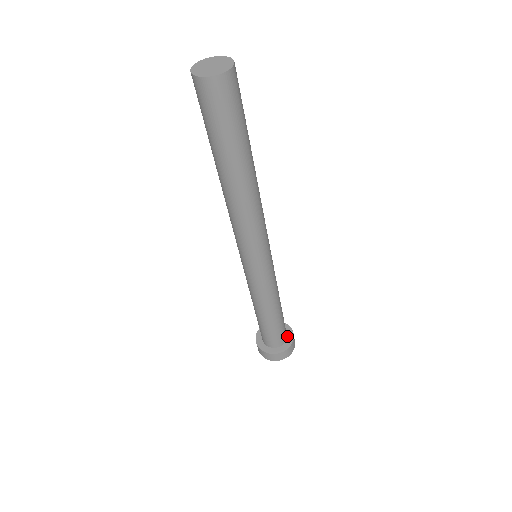
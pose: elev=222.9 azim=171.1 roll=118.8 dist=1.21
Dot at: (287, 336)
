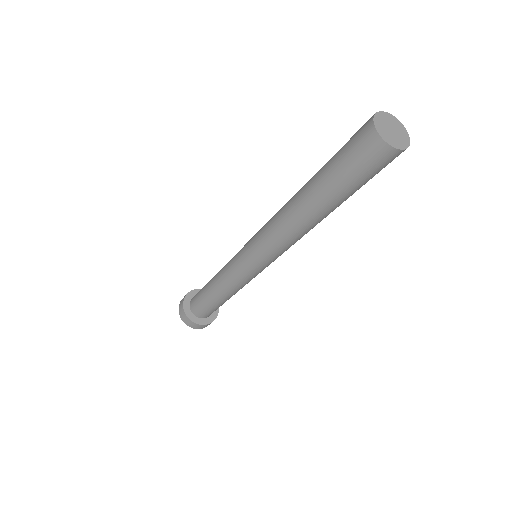
Dot at: occluded
